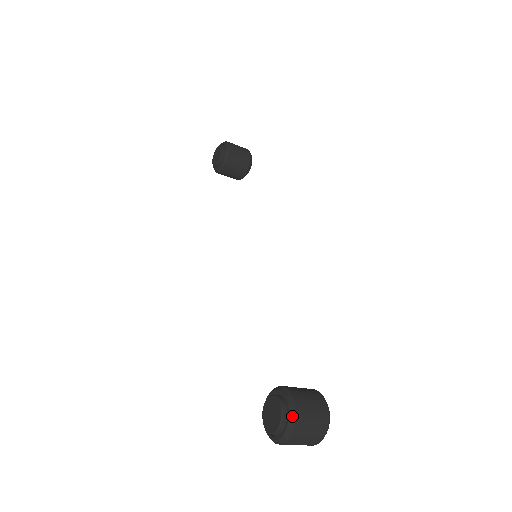
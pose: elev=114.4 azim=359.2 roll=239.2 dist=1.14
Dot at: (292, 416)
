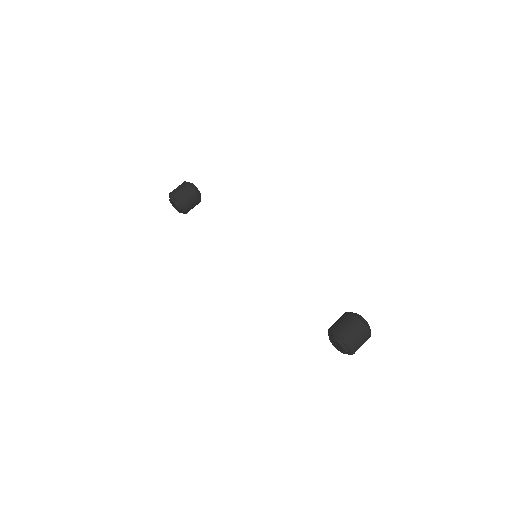
Dot at: (345, 343)
